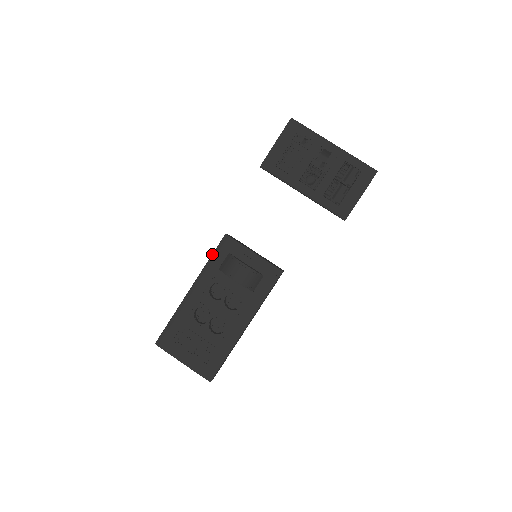
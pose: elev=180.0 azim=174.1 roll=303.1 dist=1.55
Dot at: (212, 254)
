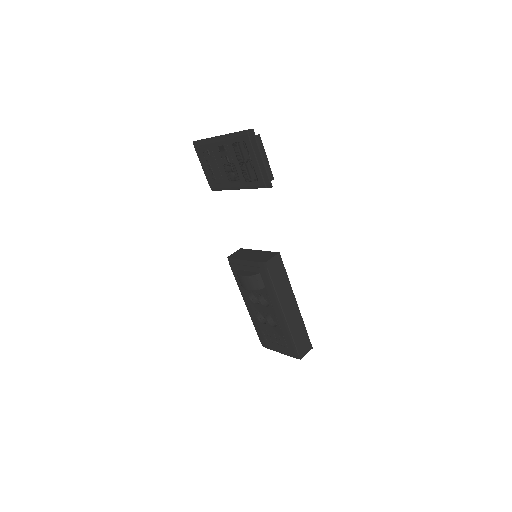
Dot at: occluded
